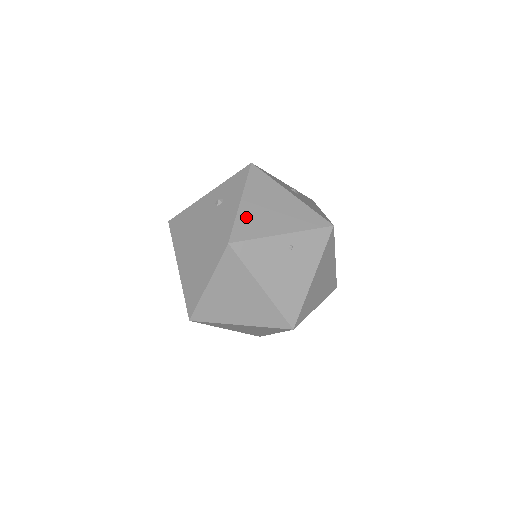
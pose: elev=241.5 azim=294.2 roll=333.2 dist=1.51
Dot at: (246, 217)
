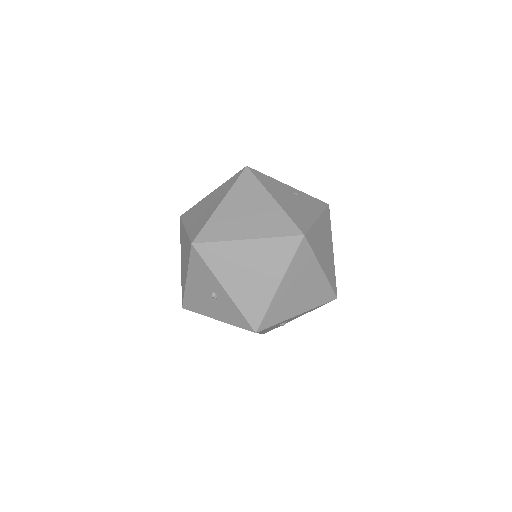
Dot at: occluded
